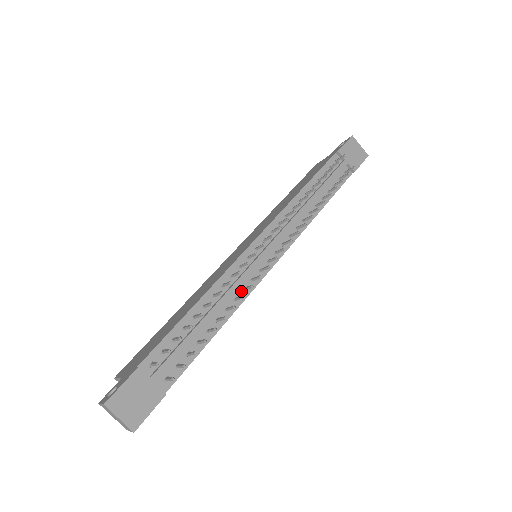
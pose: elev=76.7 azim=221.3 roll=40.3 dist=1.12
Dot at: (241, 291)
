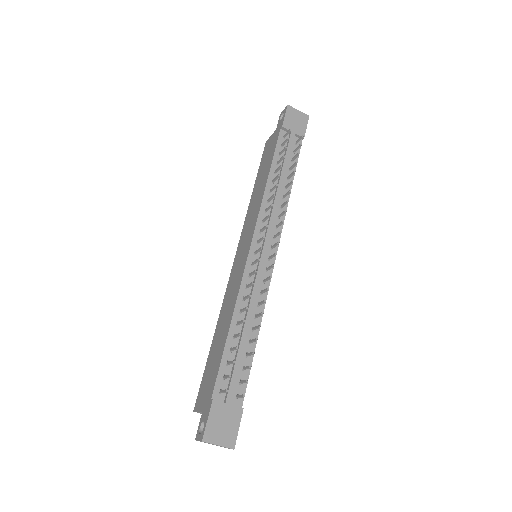
Dot at: (260, 295)
